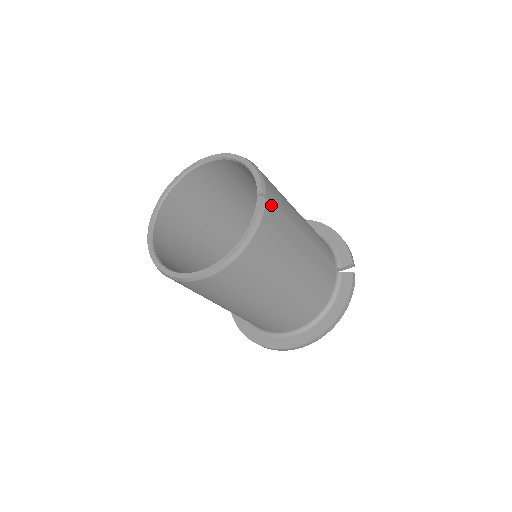
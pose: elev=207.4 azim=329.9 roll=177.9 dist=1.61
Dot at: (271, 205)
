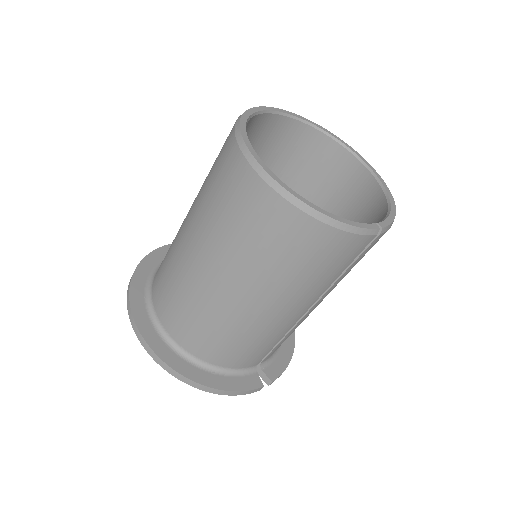
Dot at: (367, 245)
